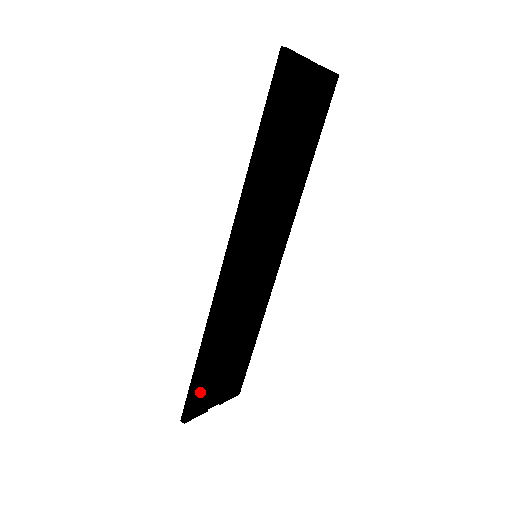
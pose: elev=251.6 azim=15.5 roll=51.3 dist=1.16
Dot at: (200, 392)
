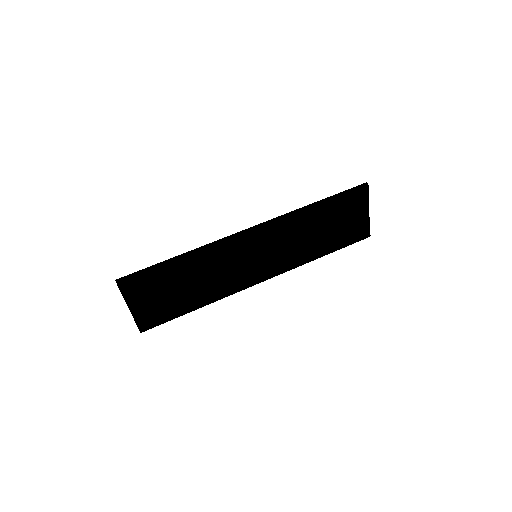
Dot at: (146, 279)
